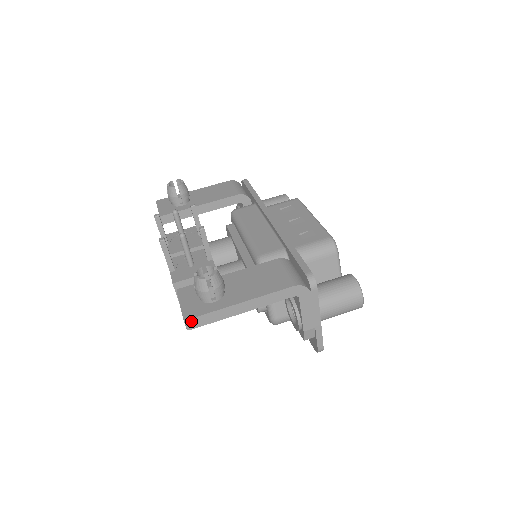
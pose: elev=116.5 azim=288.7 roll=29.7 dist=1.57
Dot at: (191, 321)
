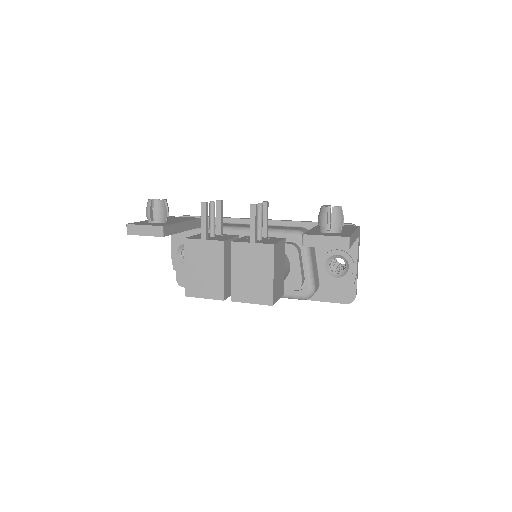
Dot at: (350, 239)
